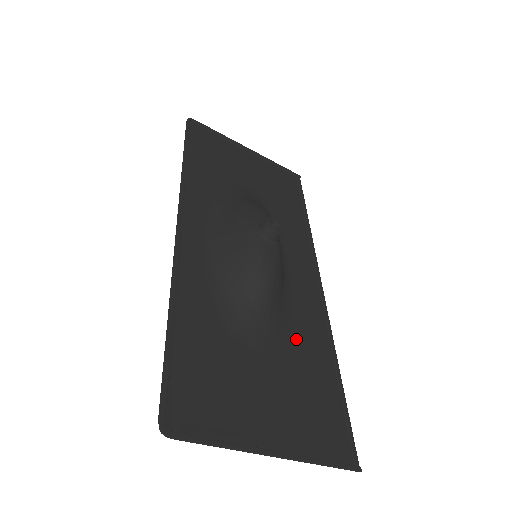
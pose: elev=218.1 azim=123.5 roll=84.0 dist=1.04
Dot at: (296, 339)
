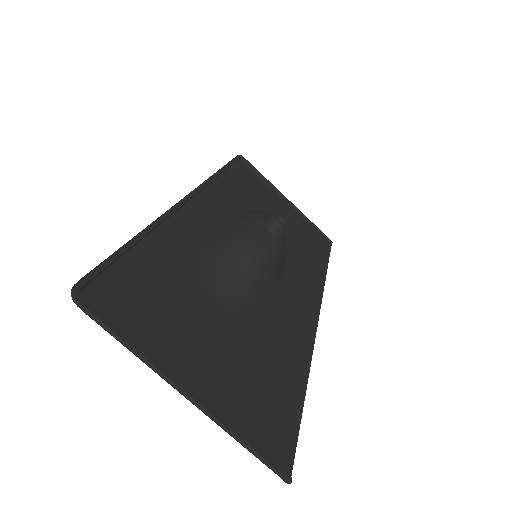
Dot at: (267, 332)
